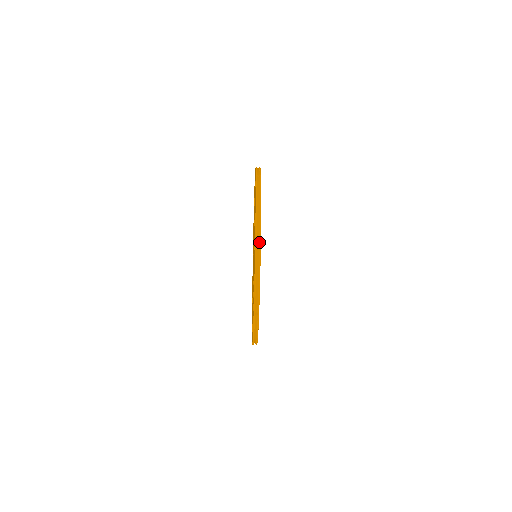
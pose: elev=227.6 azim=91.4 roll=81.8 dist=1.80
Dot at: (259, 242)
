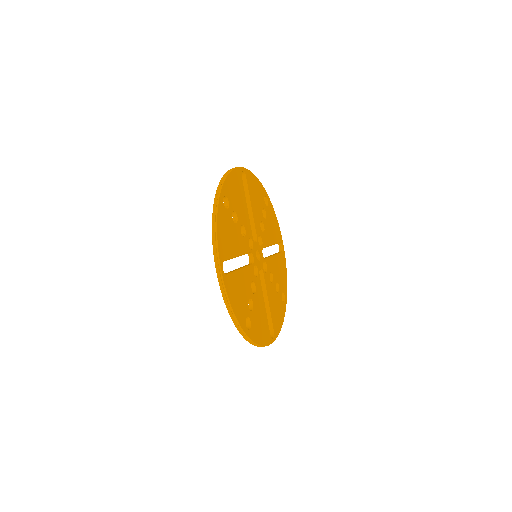
Dot at: (220, 276)
